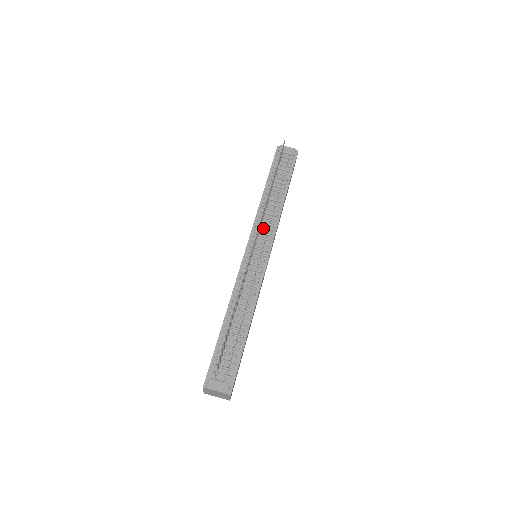
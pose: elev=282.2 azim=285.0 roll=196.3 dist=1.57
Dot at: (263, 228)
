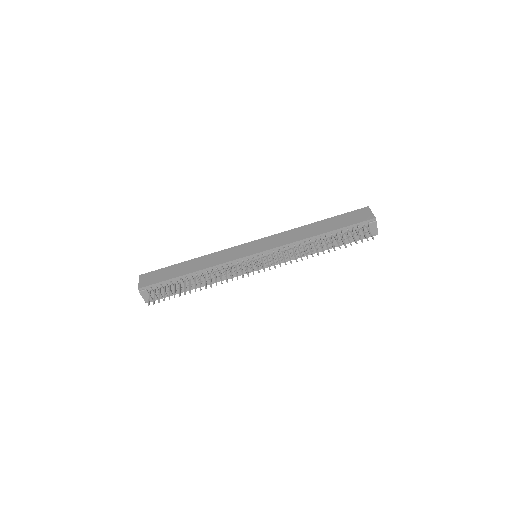
Dot at: (280, 255)
